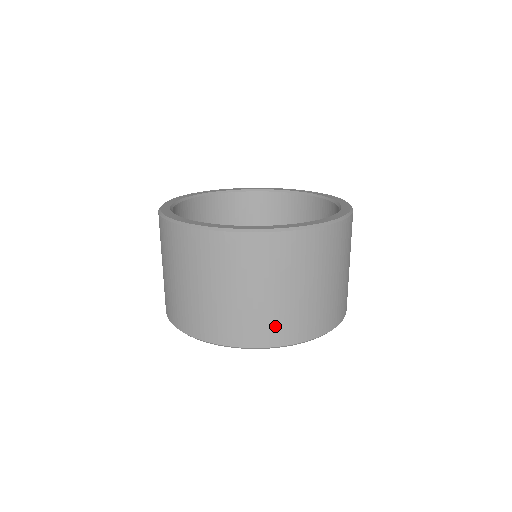
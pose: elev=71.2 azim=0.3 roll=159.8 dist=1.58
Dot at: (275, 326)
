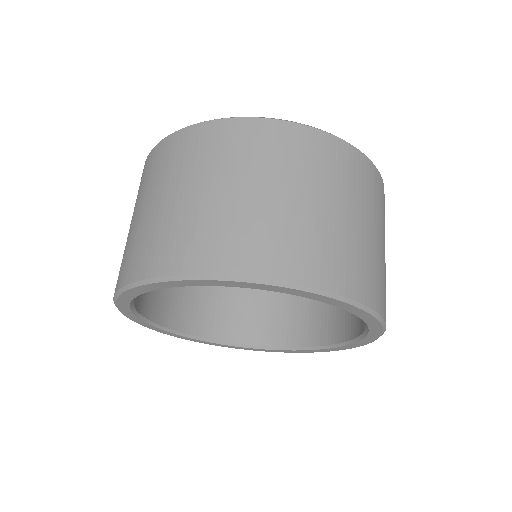
Dot at: (362, 271)
